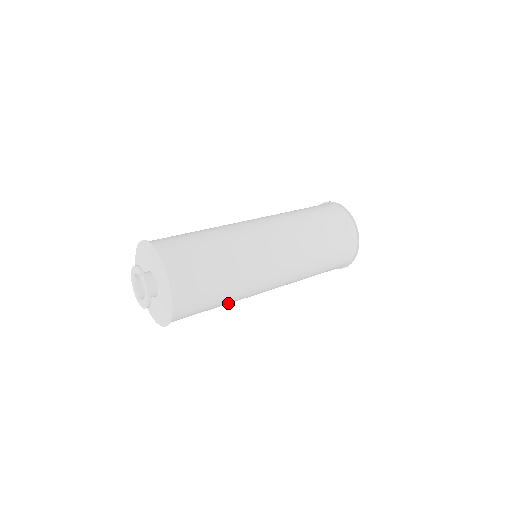
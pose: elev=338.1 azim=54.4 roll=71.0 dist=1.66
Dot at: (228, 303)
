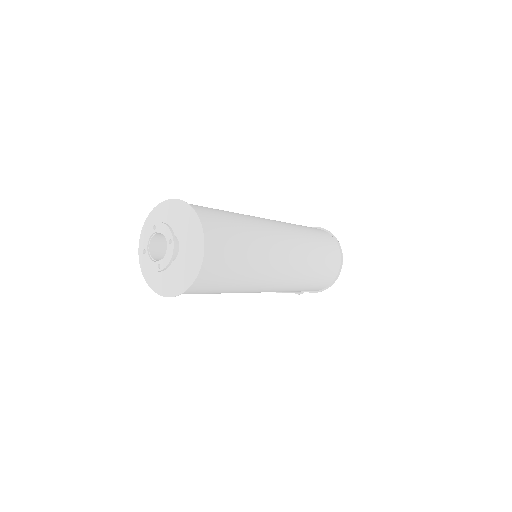
Dot at: (254, 262)
